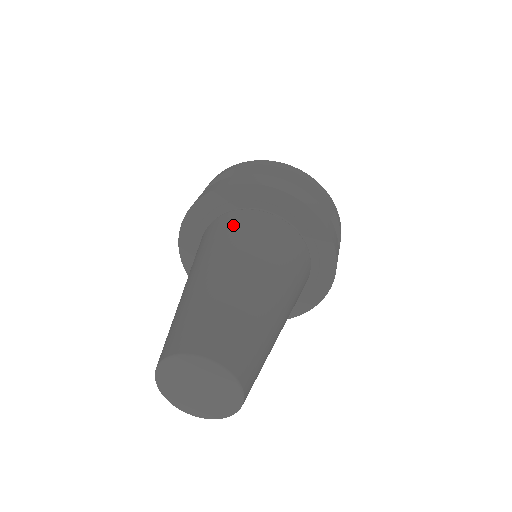
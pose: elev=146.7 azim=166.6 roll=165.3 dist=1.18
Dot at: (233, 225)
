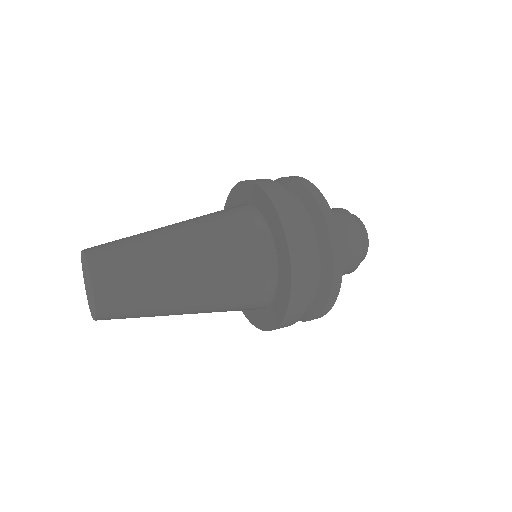
Dot at: (222, 210)
